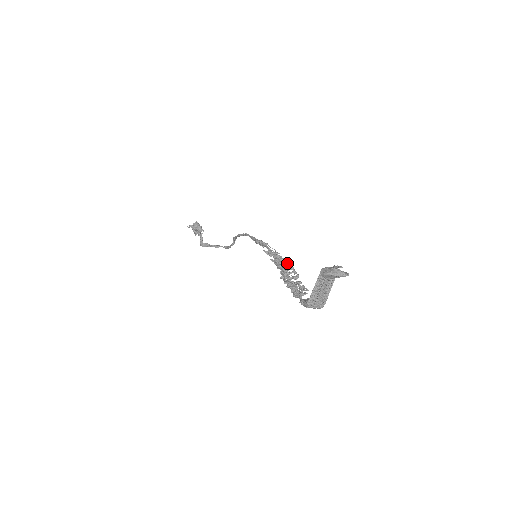
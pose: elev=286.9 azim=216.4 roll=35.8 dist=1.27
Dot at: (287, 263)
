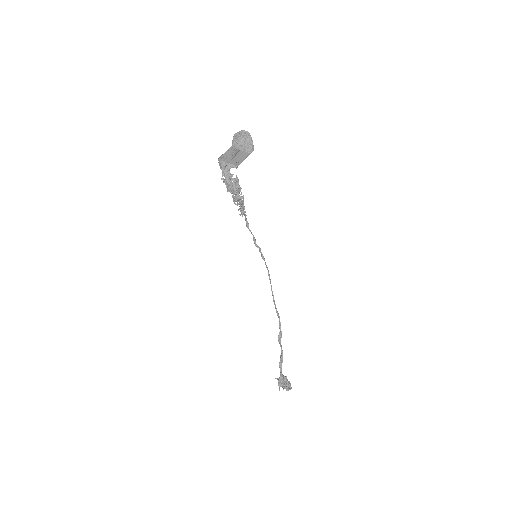
Dot at: (240, 191)
